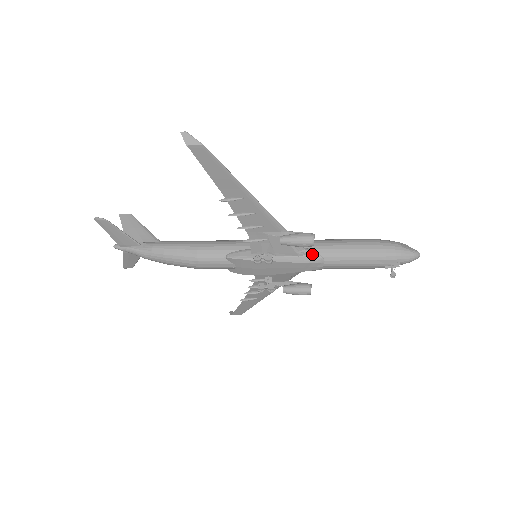
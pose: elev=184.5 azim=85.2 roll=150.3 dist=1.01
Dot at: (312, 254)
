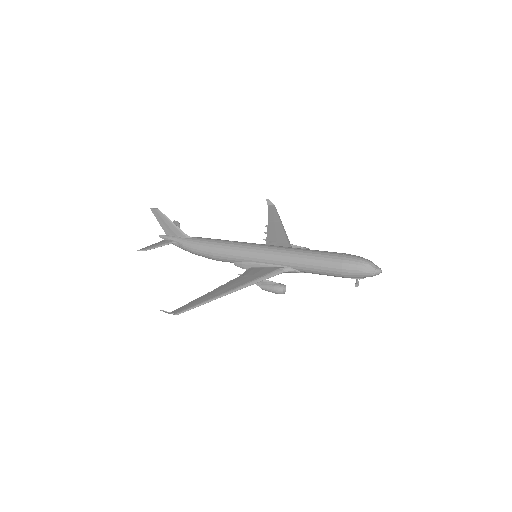
Dot at: (293, 272)
